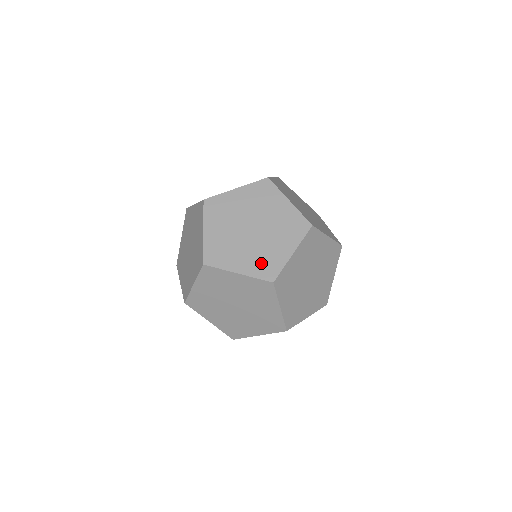
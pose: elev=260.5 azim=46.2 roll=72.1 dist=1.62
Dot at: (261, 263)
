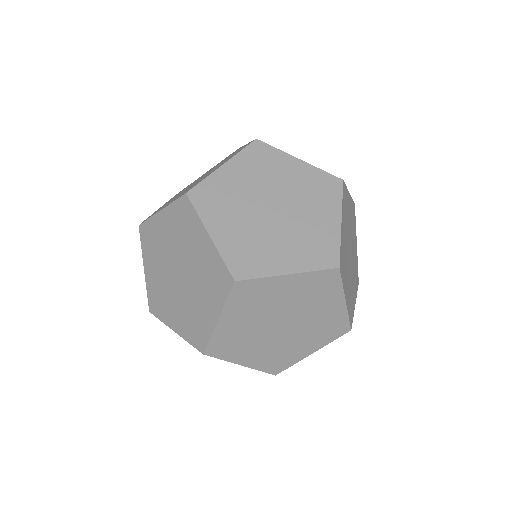
Dot at: (273, 359)
